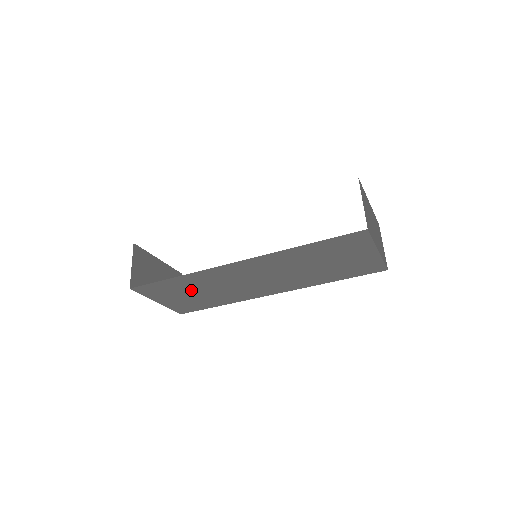
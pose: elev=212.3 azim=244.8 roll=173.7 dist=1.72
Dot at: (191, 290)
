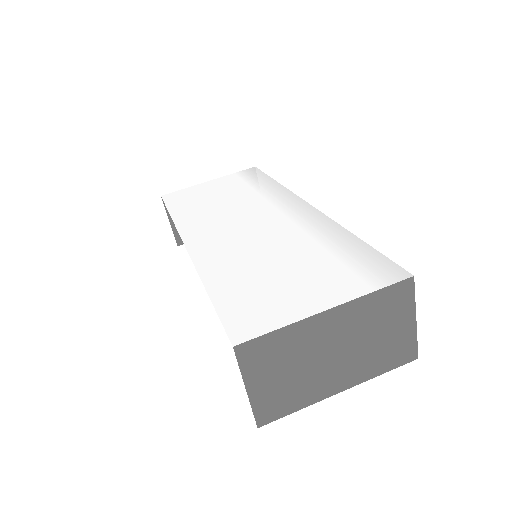
Dot at: occluded
